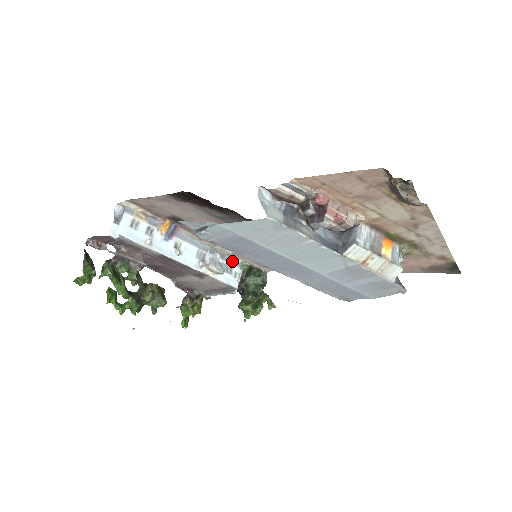
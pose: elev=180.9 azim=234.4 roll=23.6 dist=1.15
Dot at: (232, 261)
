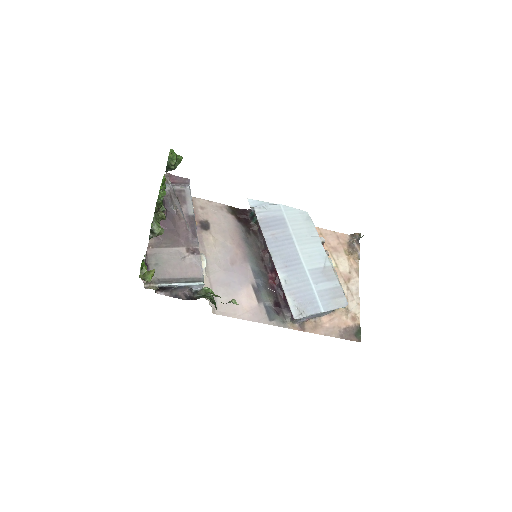
Dot at: occluded
